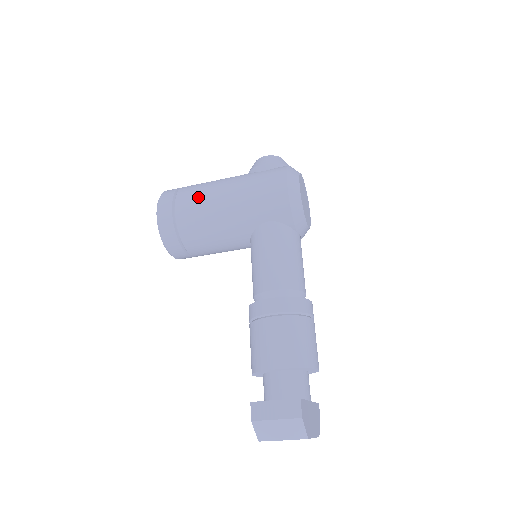
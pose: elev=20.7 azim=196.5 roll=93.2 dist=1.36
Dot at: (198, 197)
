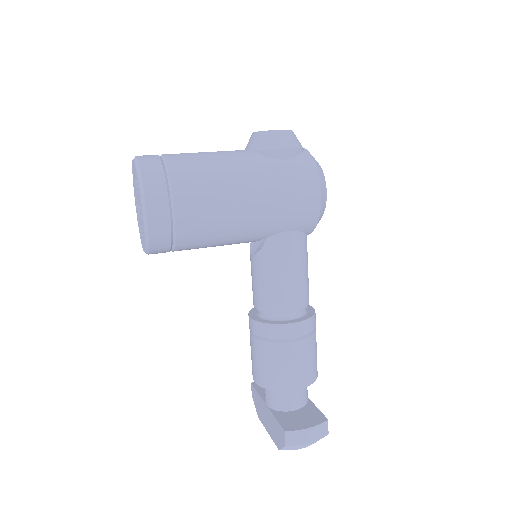
Dot at: (208, 196)
